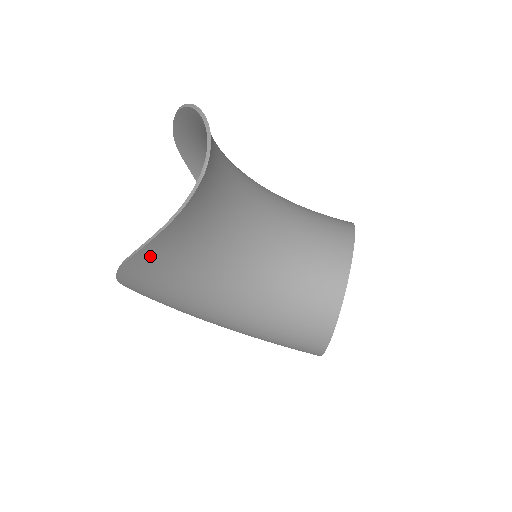
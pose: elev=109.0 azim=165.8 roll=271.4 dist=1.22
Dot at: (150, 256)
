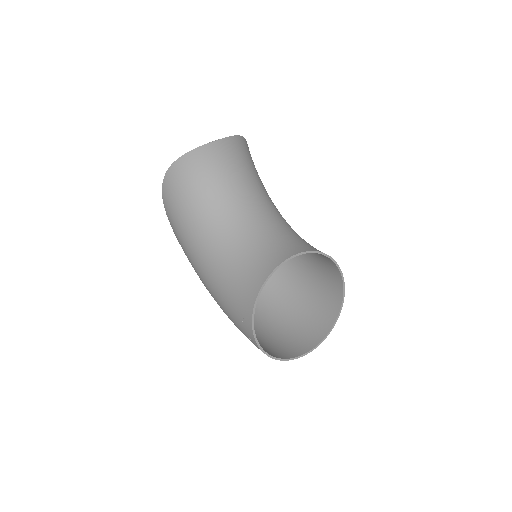
Dot at: (174, 178)
